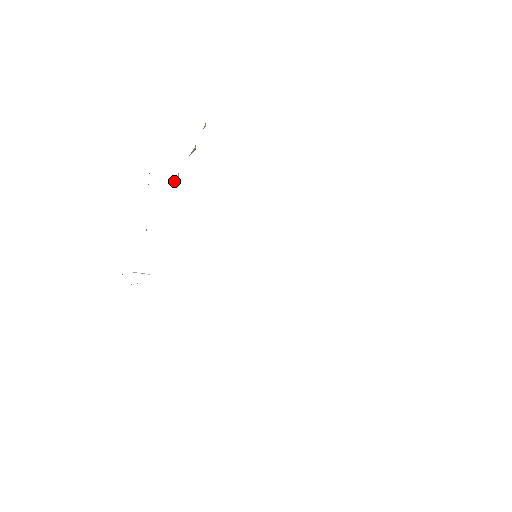
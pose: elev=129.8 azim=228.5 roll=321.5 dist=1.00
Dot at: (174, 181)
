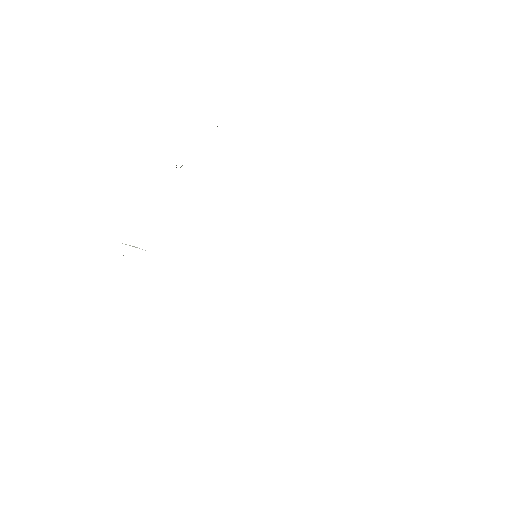
Dot at: occluded
